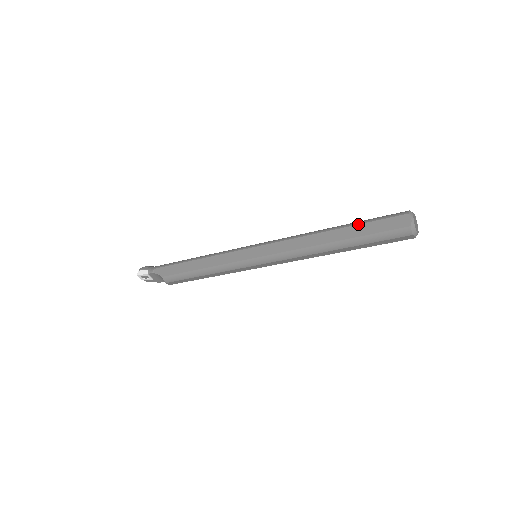
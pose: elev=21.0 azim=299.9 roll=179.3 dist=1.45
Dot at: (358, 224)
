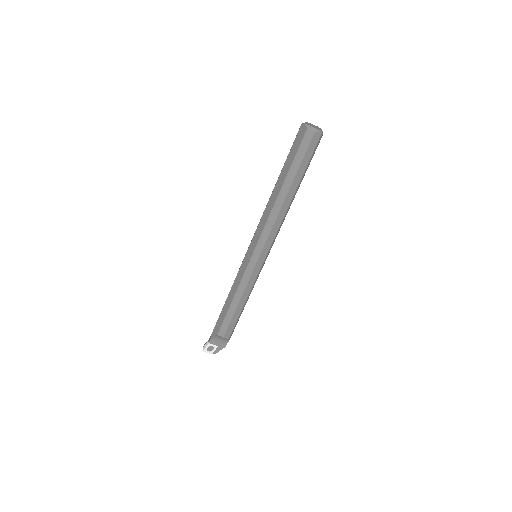
Dot at: (284, 164)
